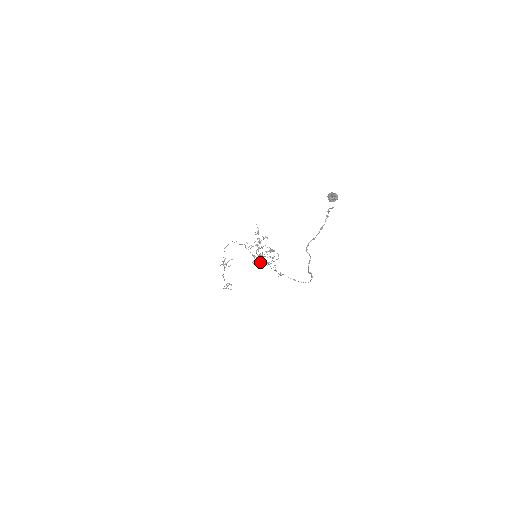
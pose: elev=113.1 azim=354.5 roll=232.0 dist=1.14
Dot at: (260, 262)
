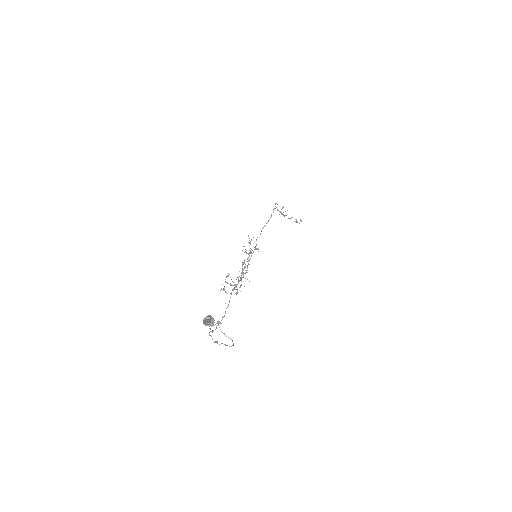
Dot at: (222, 289)
